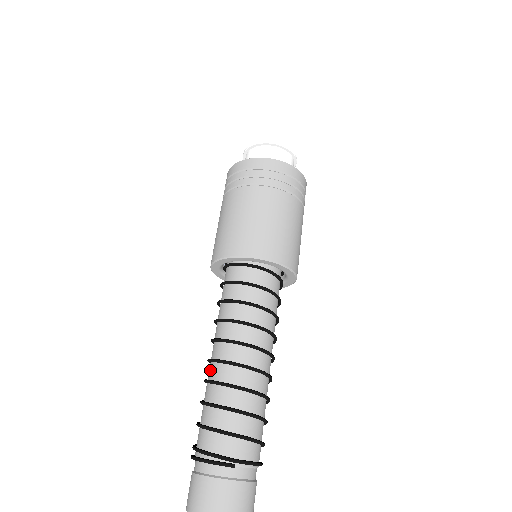
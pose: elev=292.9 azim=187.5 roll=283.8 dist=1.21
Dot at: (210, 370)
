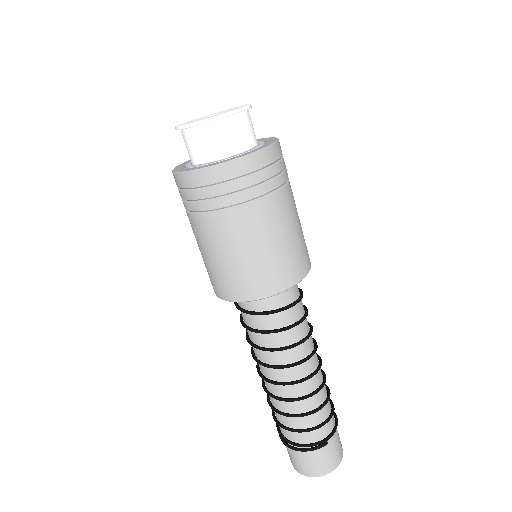
Dot at: (269, 386)
